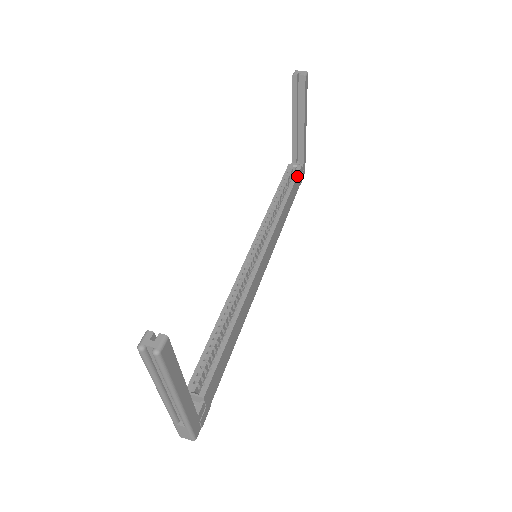
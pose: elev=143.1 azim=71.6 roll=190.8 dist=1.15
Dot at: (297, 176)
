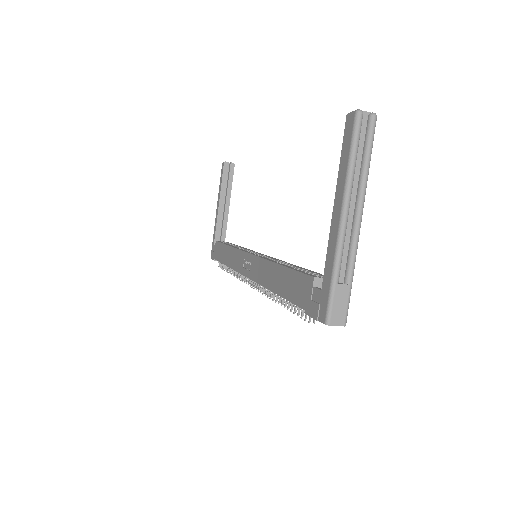
Dot at: occluded
